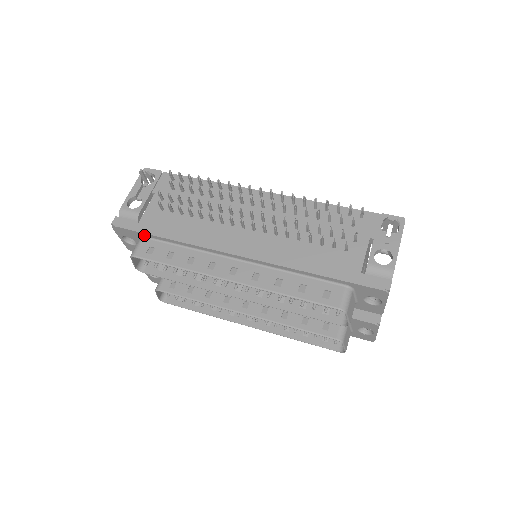
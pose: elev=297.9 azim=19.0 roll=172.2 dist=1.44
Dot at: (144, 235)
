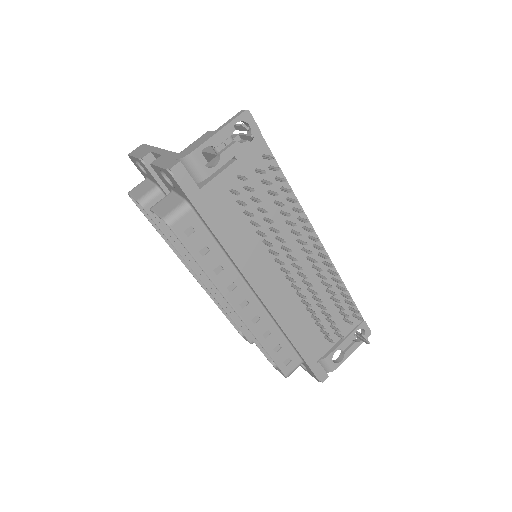
Dot at: (195, 209)
